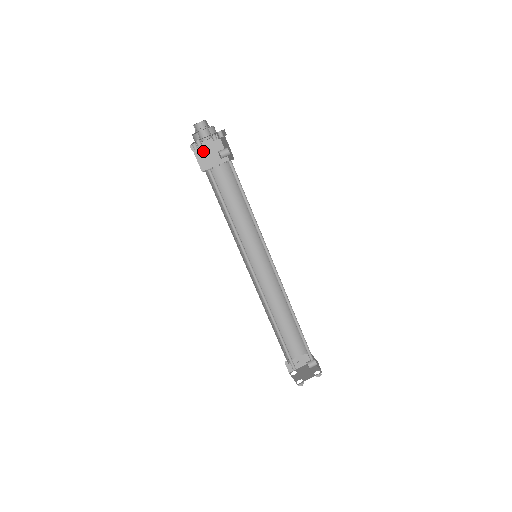
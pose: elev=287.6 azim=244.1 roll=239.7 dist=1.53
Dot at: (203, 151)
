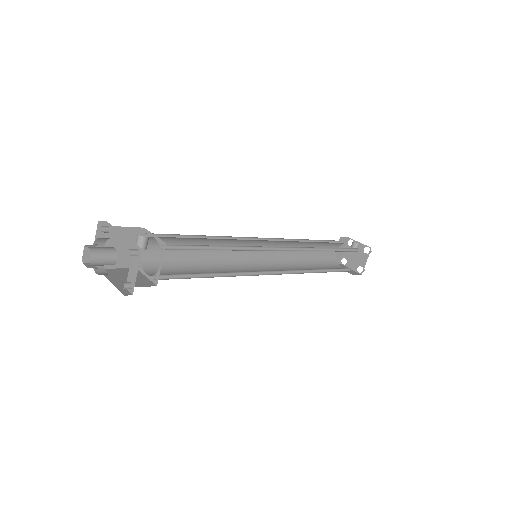
Dot at: occluded
